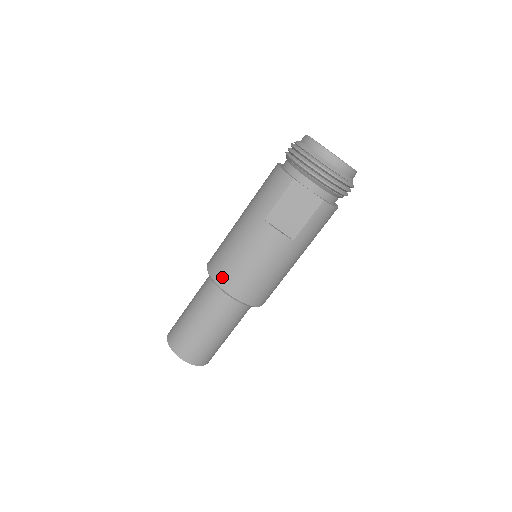
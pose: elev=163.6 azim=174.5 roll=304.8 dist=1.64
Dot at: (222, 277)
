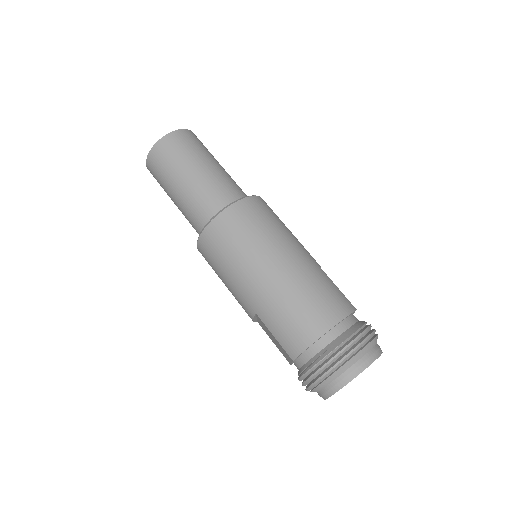
Dot at: (205, 247)
